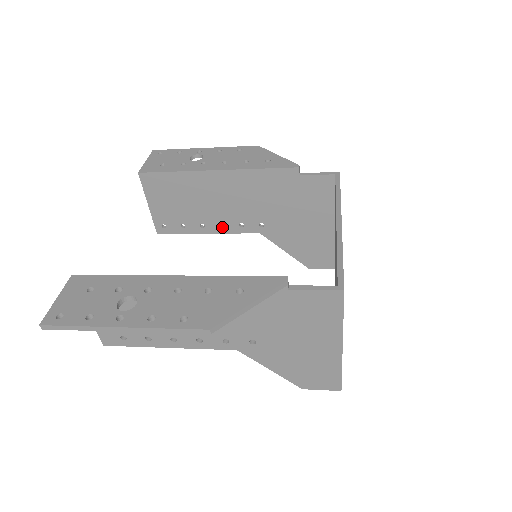
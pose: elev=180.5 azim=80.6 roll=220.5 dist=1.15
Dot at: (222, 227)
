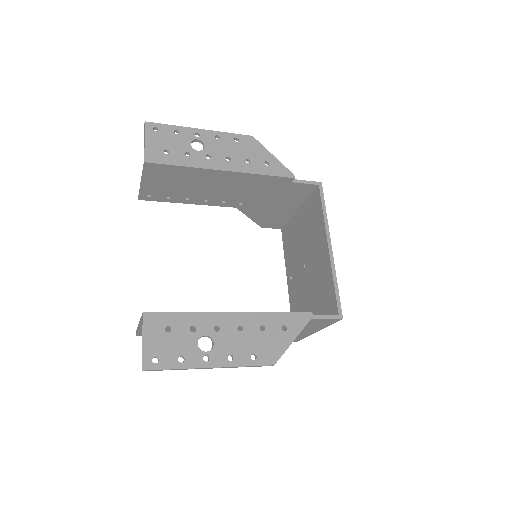
Dot at: (205, 201)
